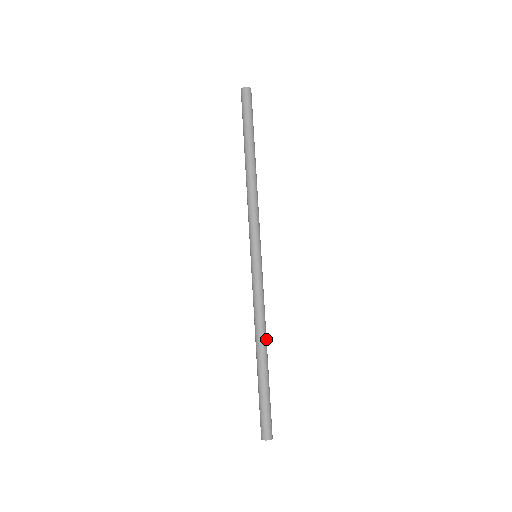
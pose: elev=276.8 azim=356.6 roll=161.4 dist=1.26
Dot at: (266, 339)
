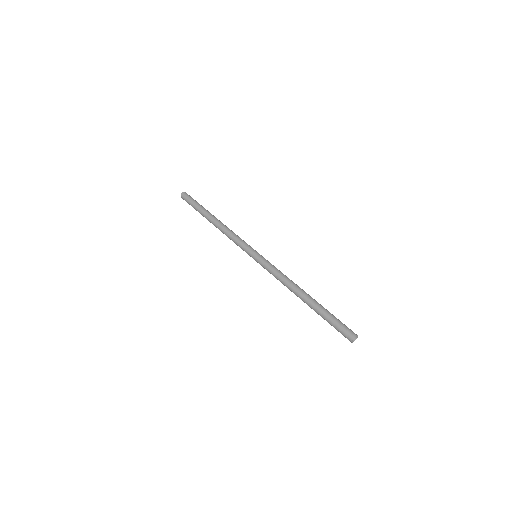
Dot at: occluded
